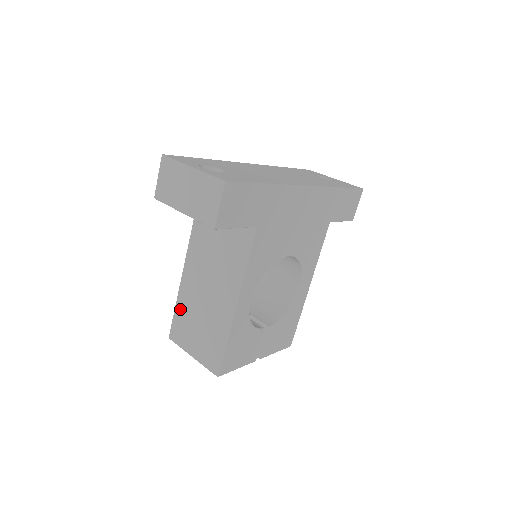
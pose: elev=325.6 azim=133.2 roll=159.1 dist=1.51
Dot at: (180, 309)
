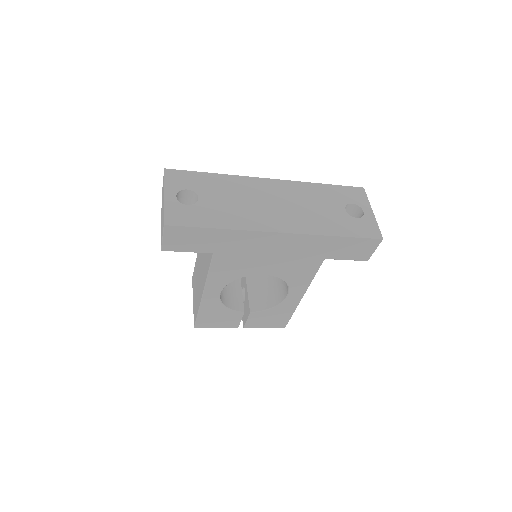
Dot at: occluded
